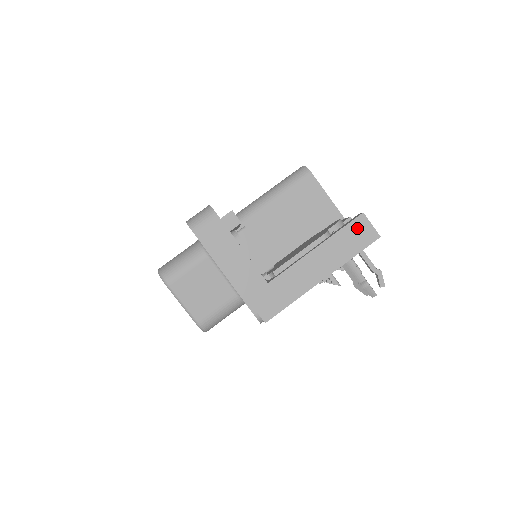
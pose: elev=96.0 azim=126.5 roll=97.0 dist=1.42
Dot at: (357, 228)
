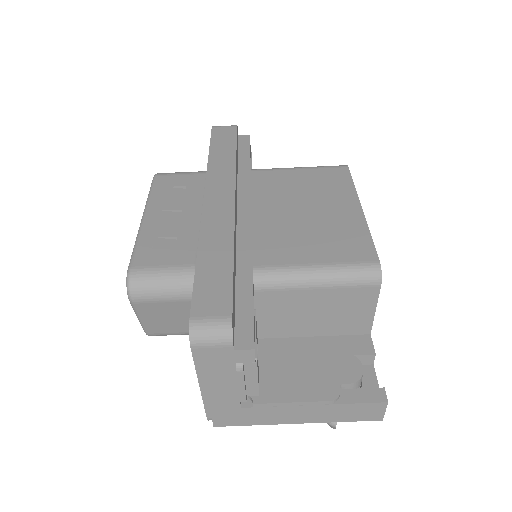
Dot at: (369, 408)
